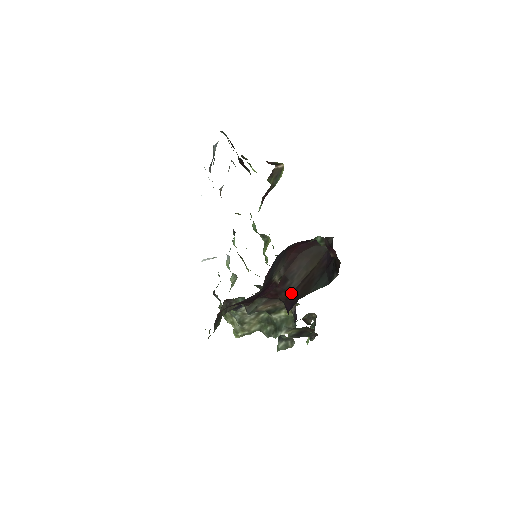
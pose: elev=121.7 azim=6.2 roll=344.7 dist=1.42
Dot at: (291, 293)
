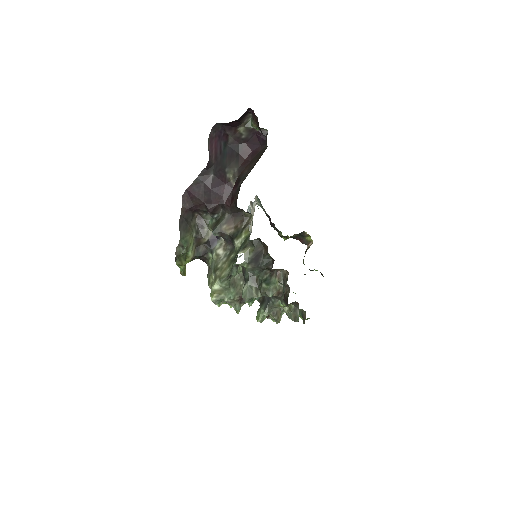
Dot at: occluded
